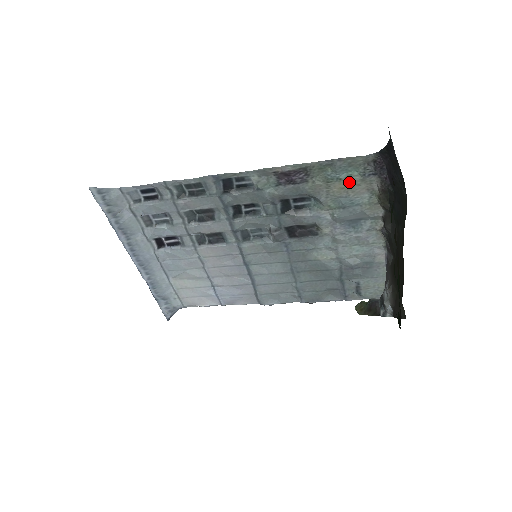
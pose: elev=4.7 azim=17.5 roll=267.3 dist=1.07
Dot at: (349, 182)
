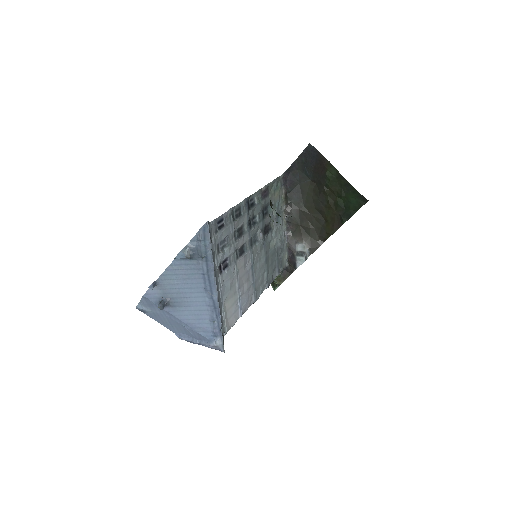
Dot at: (279, 191)
